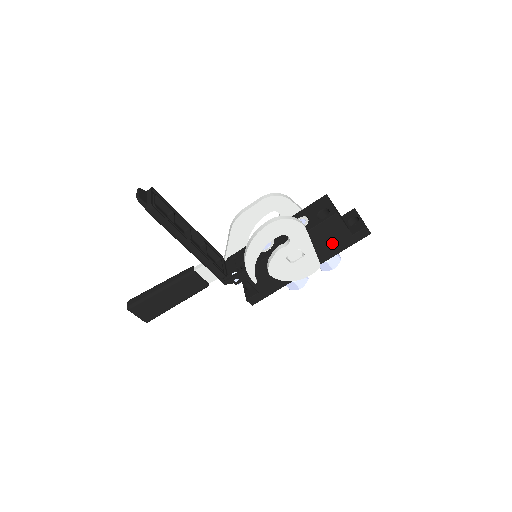
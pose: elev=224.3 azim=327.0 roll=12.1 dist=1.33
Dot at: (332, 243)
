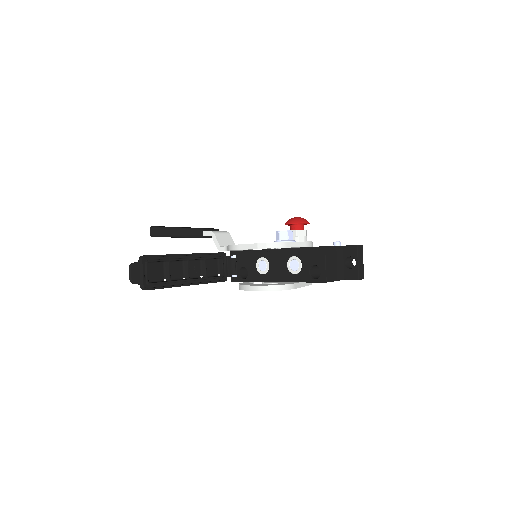
Dot at: occluded
